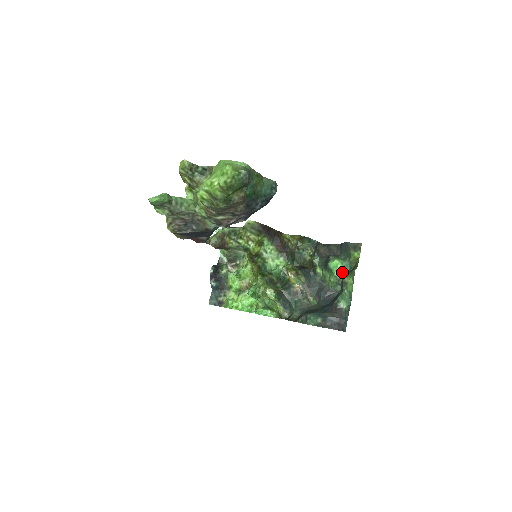
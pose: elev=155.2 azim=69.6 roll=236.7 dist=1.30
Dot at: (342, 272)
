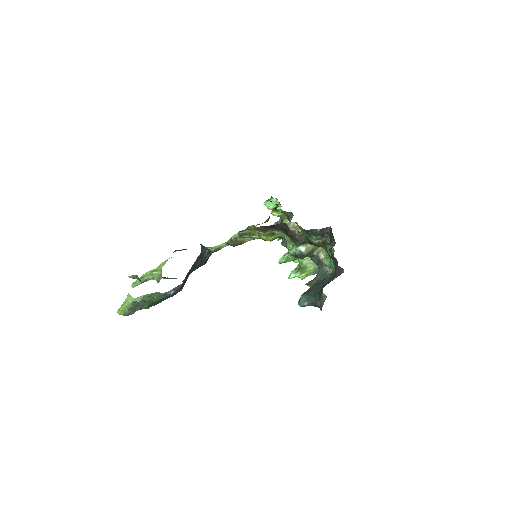
Dot at: (329, 266)
